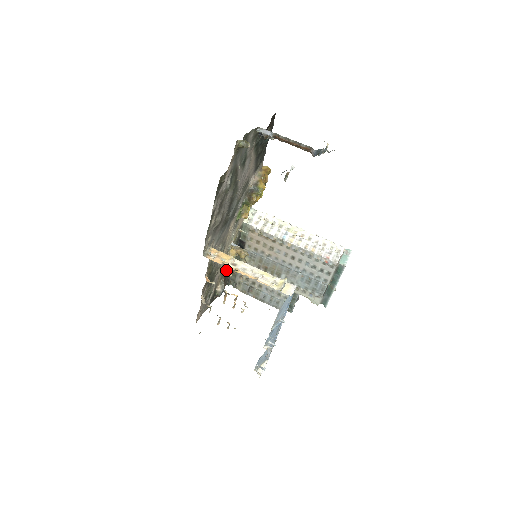
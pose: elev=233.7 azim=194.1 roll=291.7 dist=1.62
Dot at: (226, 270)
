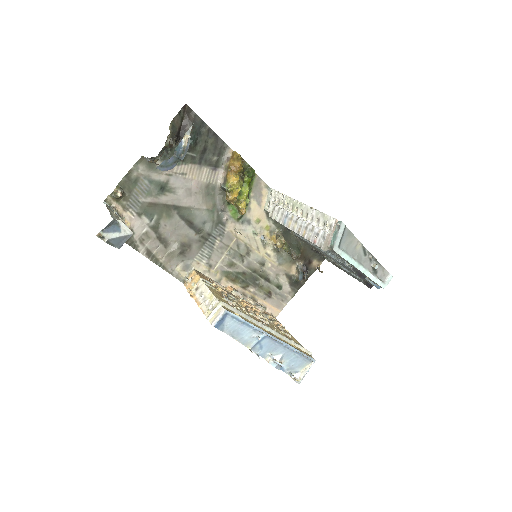
Dot at: occluded
